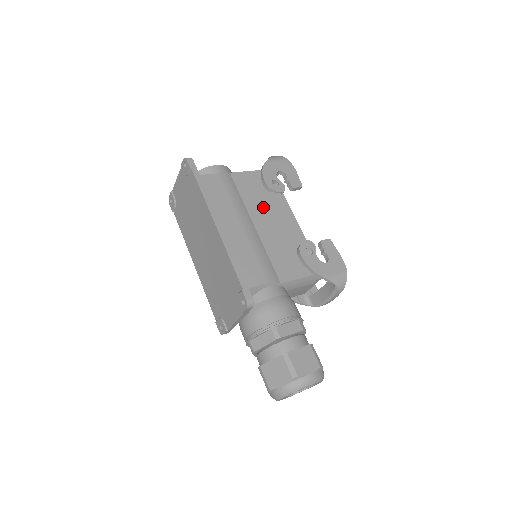
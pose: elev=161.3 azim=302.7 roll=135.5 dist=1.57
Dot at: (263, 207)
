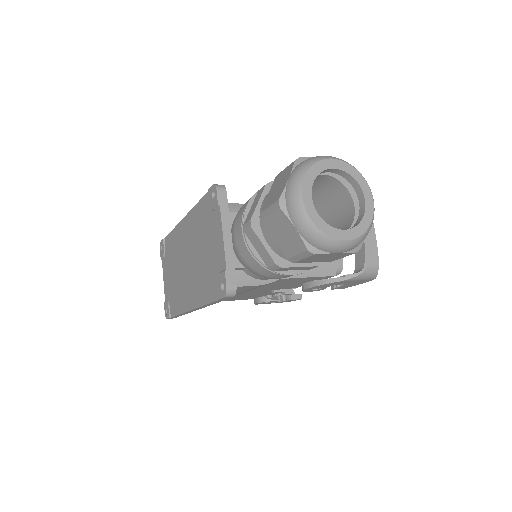
Dot at: occluded
